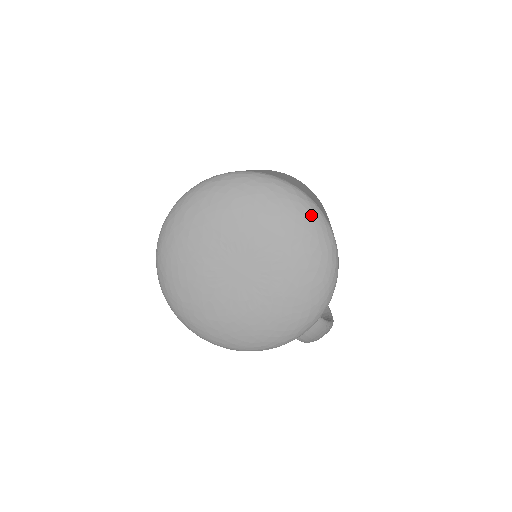
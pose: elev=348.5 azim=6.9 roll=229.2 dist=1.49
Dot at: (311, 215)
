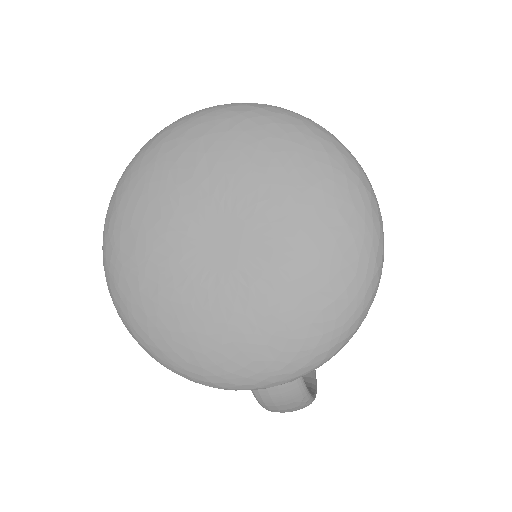
Dot at: (366, 214)
